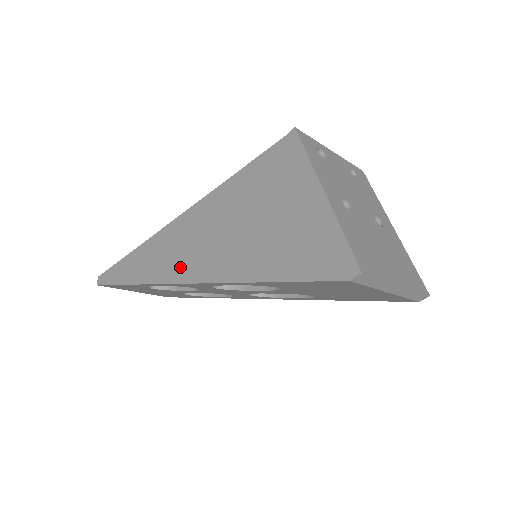
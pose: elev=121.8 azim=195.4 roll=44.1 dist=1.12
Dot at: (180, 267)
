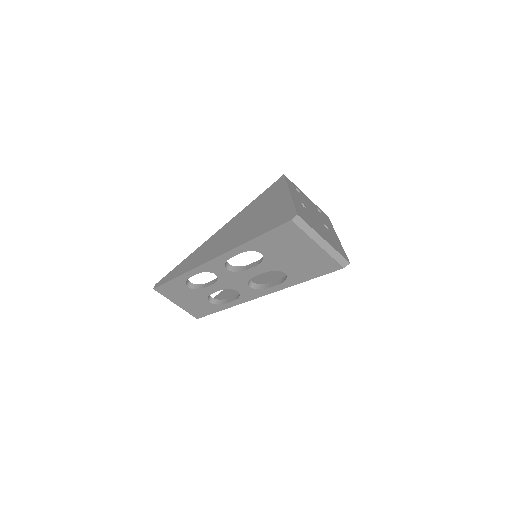
Dot at: (209, 255)
